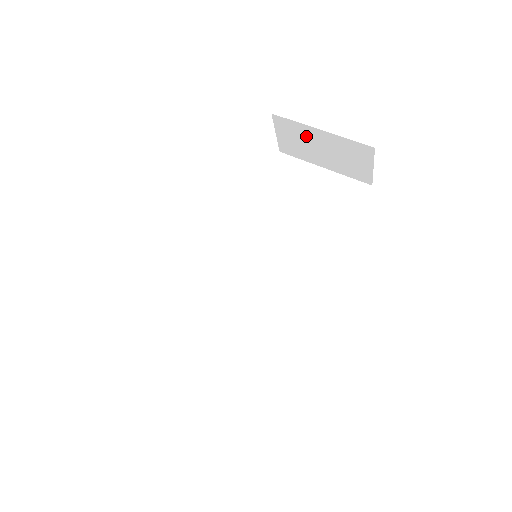
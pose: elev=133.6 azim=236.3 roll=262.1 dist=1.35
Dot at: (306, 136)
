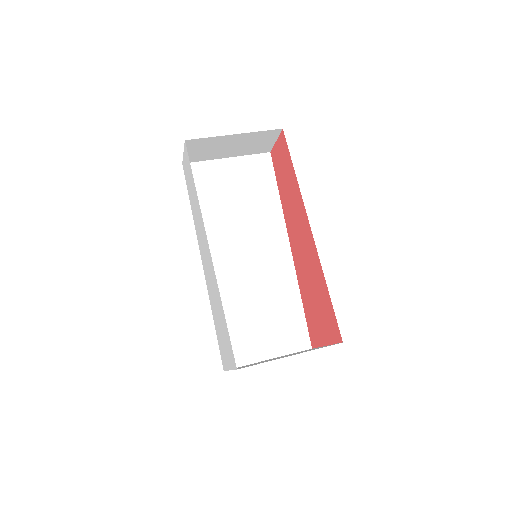
Dot at: (218, 143)
